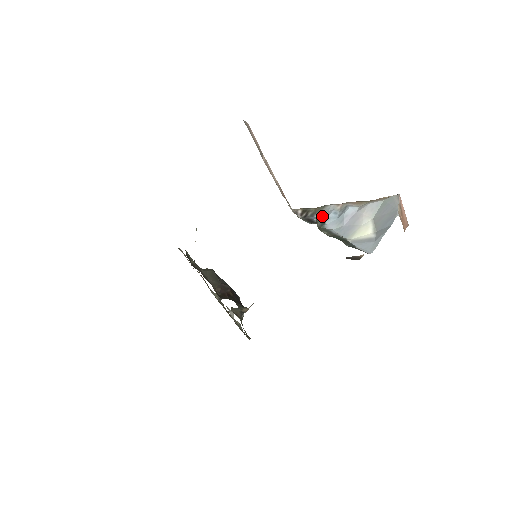
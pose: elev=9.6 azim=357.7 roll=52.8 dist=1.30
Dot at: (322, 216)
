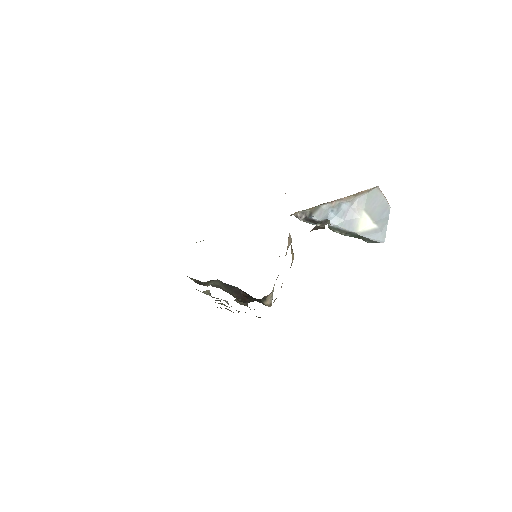
Dot at: (320, 215)
